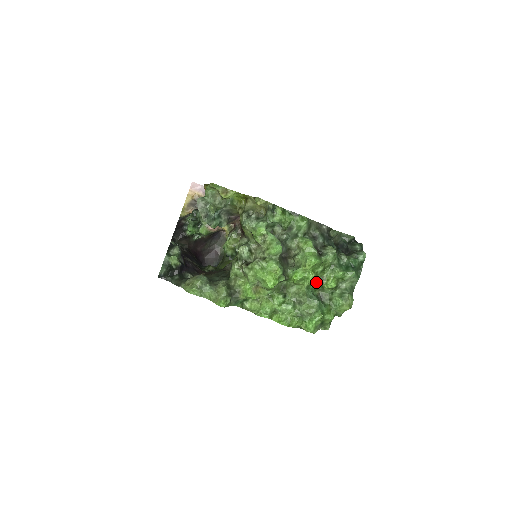
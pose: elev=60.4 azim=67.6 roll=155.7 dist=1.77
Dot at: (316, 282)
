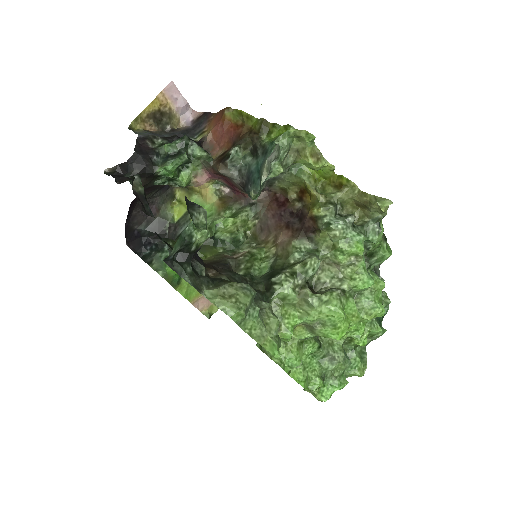
Dot at: (361, 337)
